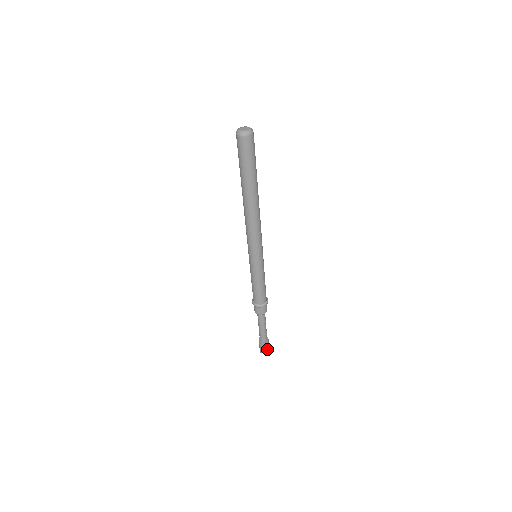
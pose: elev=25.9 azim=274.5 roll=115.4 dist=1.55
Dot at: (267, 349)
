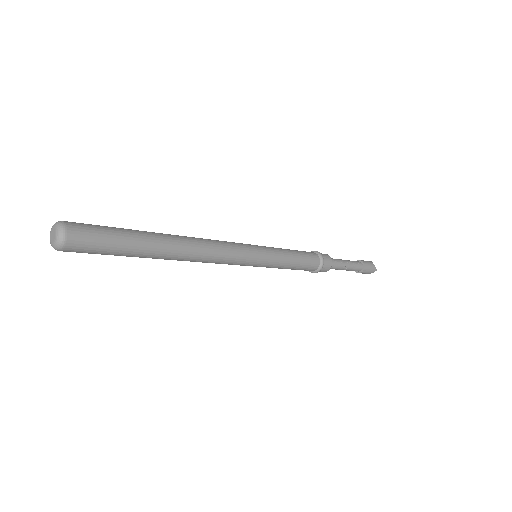
Dot at: (371, 271)
